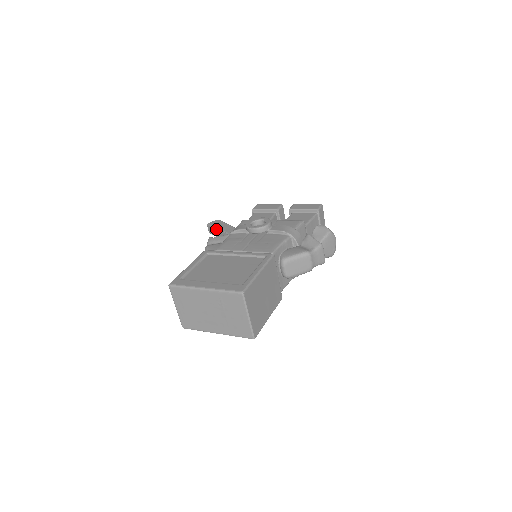
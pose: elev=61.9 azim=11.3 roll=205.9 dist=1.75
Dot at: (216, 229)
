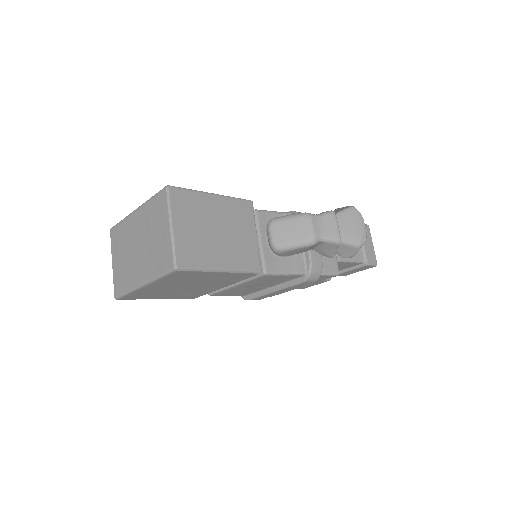
Dot at: occluded
